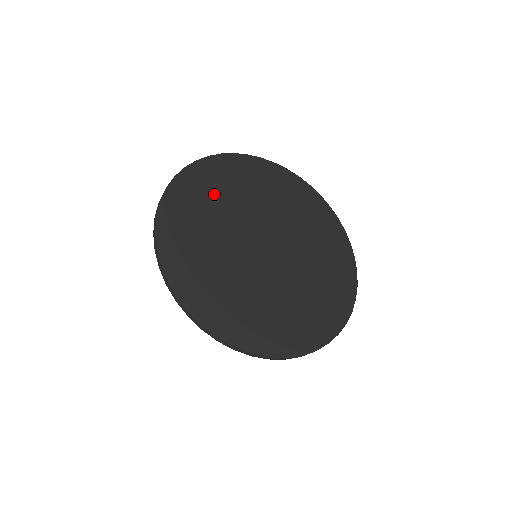
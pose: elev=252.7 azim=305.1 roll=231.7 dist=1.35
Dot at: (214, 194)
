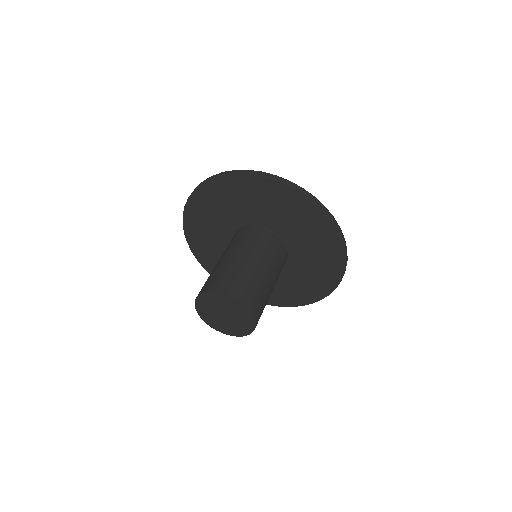
Dot at: occluded
